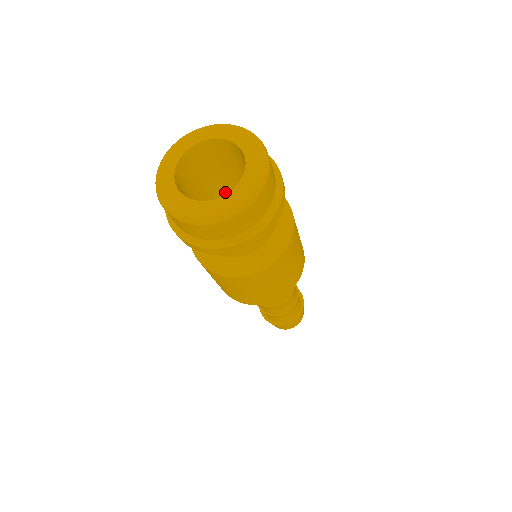
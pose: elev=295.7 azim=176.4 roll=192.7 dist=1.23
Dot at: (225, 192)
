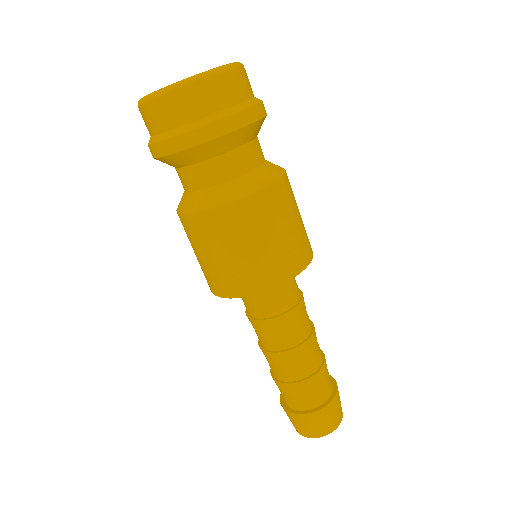
Dot at: occluded
